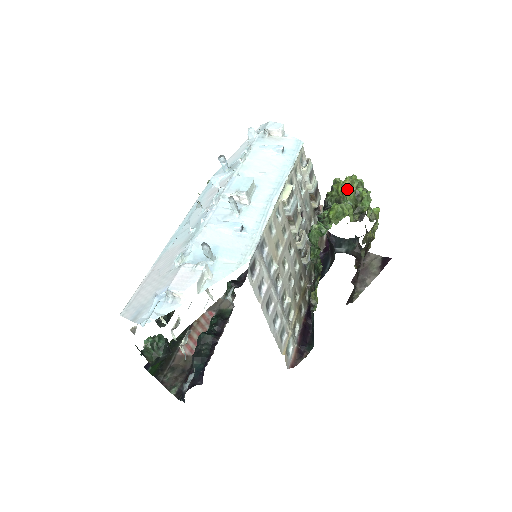
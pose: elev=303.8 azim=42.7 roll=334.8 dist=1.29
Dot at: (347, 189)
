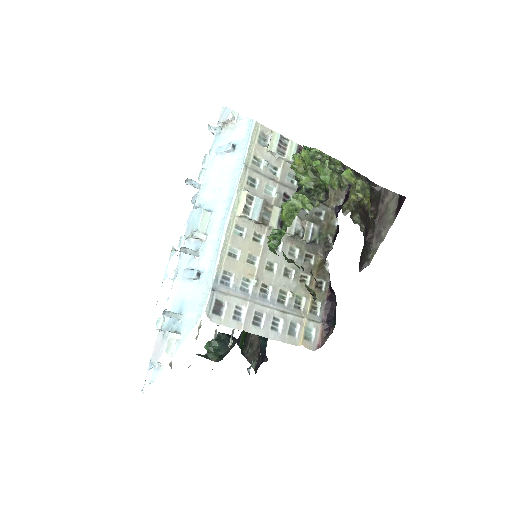
Dot at: (298, 173)
